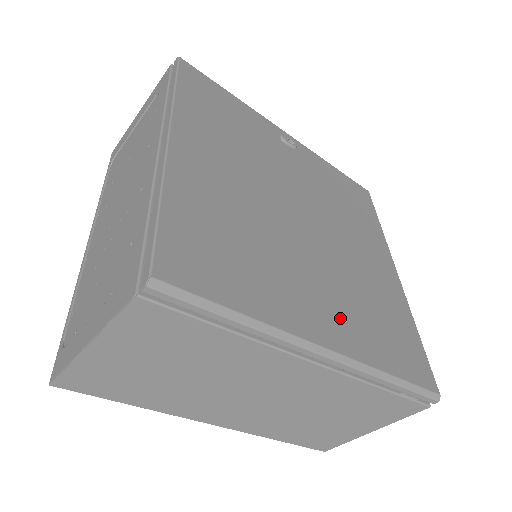
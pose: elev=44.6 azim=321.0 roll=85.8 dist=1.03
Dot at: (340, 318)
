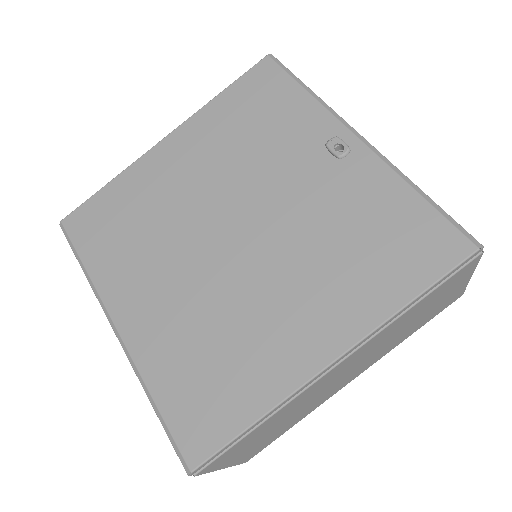
Dot at: (156, 322)
